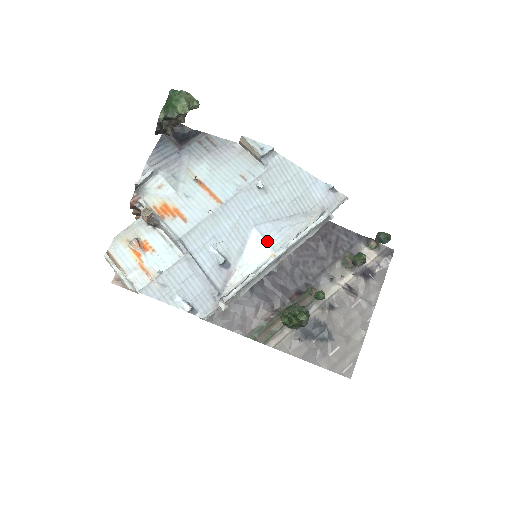
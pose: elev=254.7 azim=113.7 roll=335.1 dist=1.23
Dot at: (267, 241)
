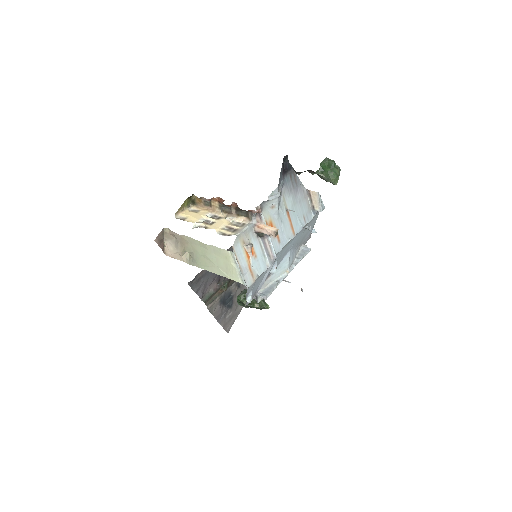
Dot at: (289, 261)
